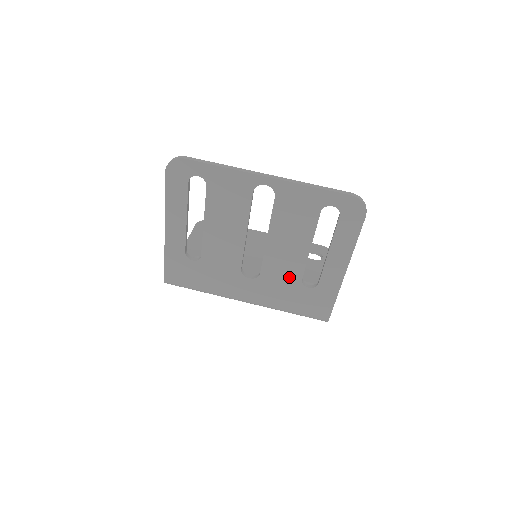
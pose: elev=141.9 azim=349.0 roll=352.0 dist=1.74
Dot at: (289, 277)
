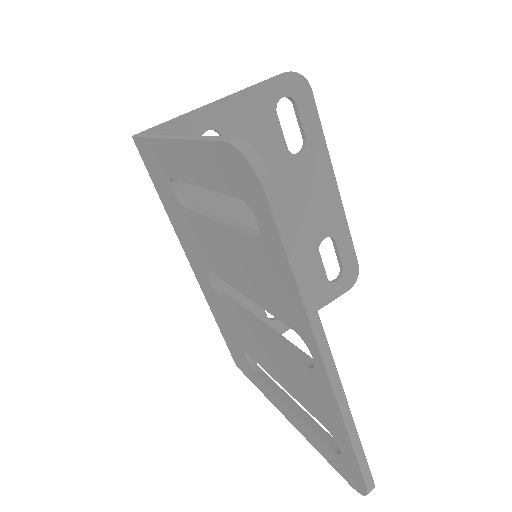
Dot at: (240, 337)
